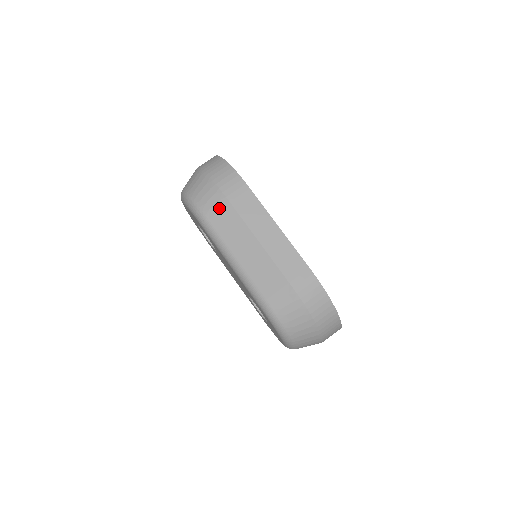
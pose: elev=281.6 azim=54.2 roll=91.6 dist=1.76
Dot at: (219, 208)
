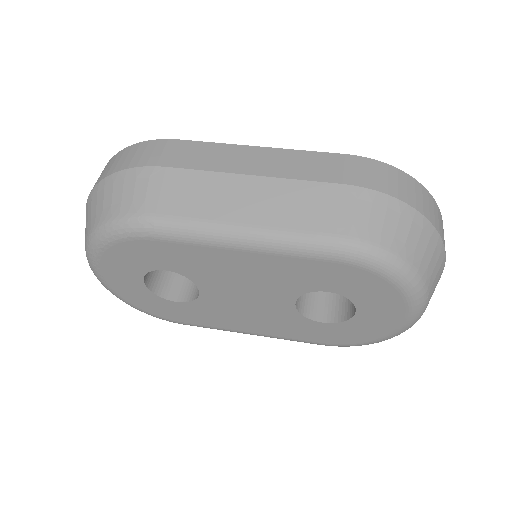
Dot at: (157, 186)
